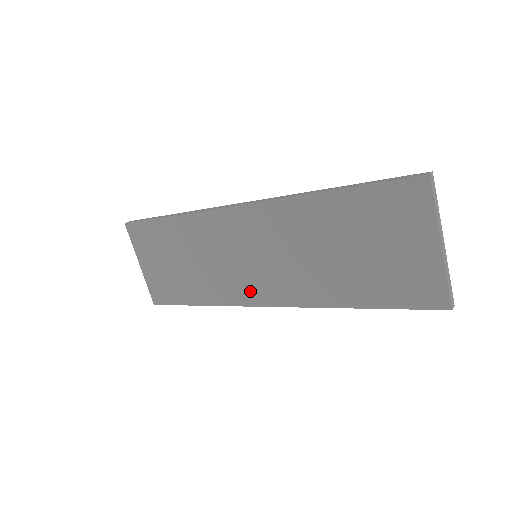
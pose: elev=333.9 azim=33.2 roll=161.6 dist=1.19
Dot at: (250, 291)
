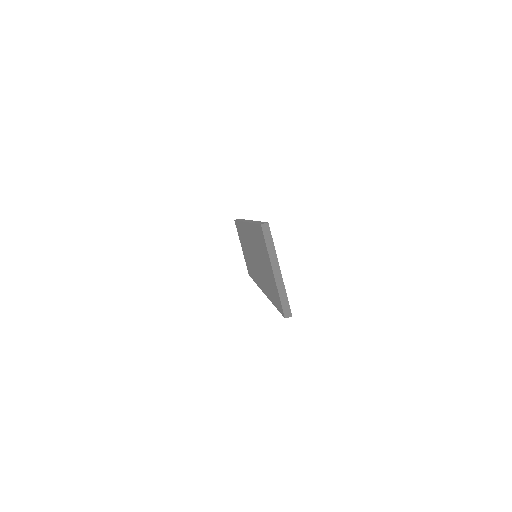
Dot at: occluded
